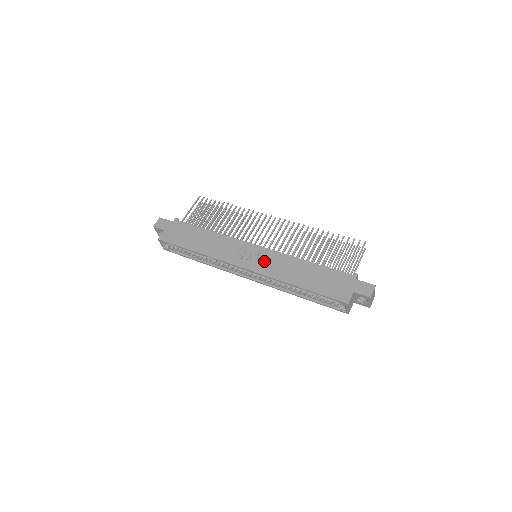
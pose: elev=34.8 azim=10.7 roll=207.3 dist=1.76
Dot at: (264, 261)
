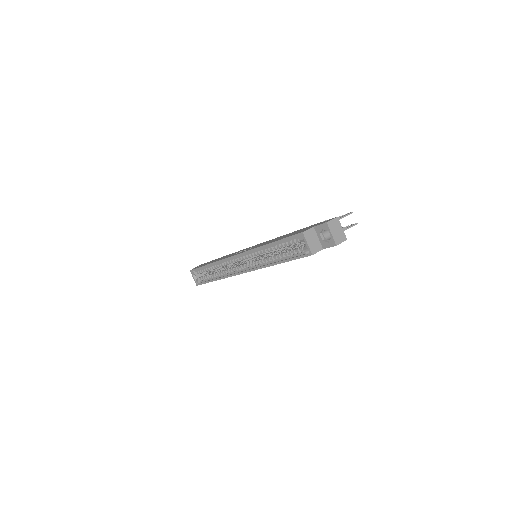
Dot at: occluded
